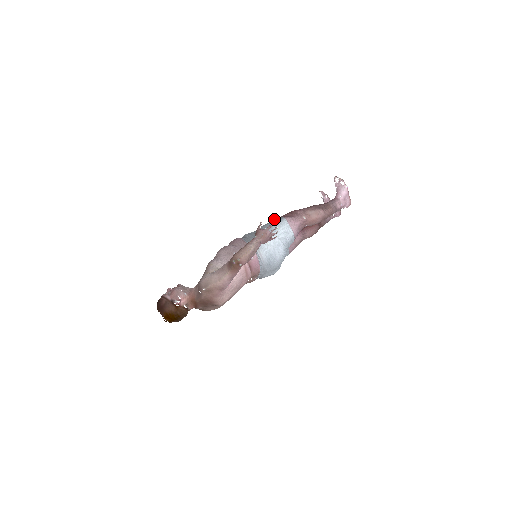
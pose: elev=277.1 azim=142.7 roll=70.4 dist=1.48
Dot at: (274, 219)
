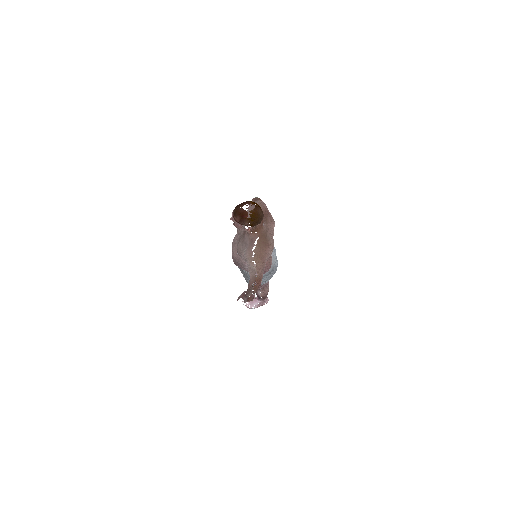
Dot at: occluded
